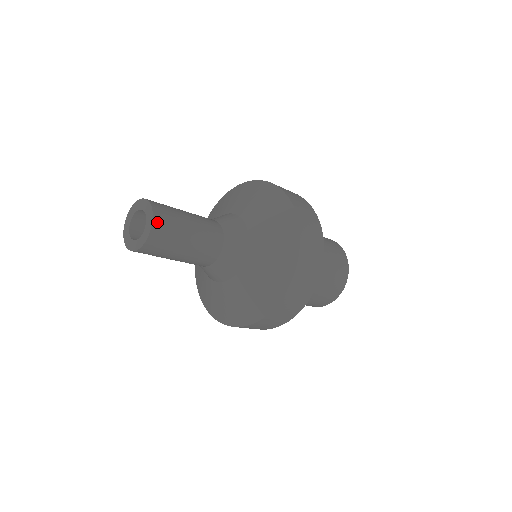
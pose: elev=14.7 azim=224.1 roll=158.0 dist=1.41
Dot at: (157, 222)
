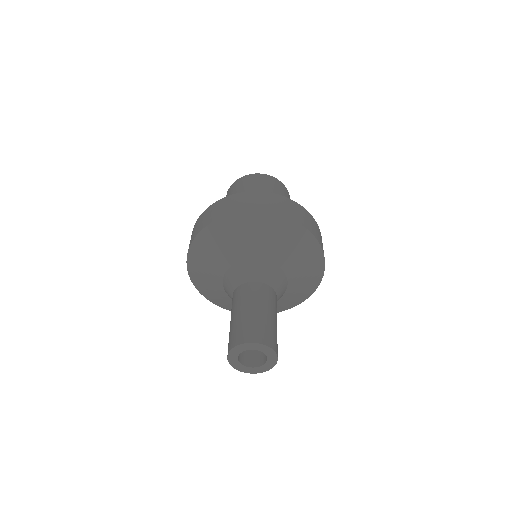
Dot at: (276, 360)
